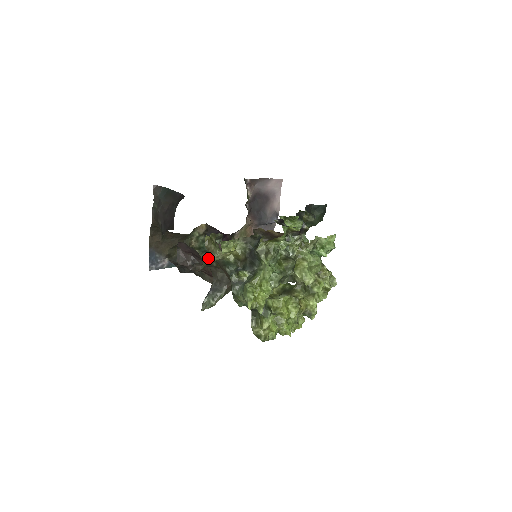
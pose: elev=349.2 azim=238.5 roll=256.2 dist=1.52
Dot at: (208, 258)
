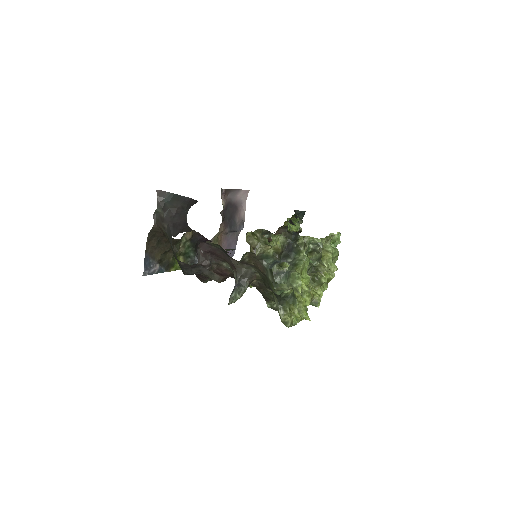
Dot at: (247, 253)
